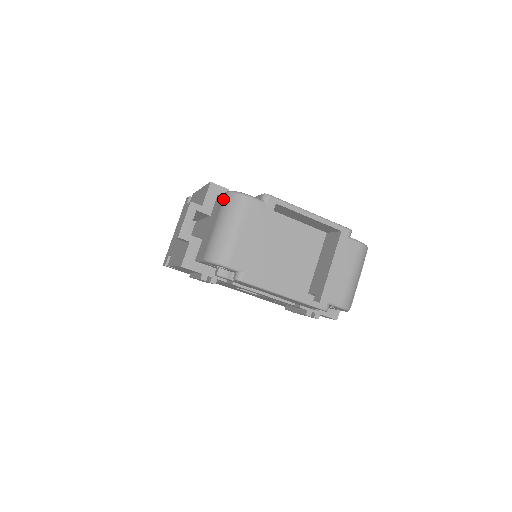
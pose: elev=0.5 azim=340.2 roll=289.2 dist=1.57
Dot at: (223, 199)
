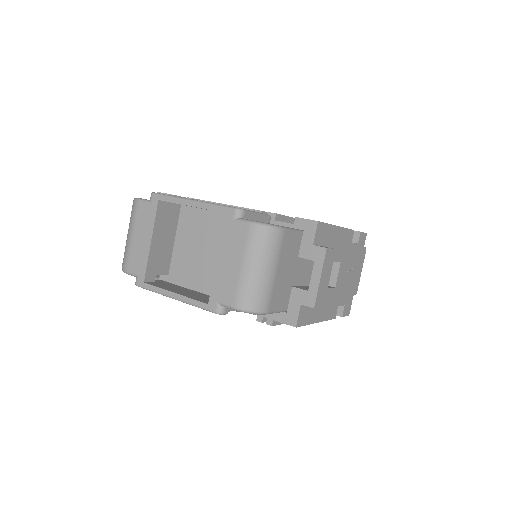
Dot at: occluded
